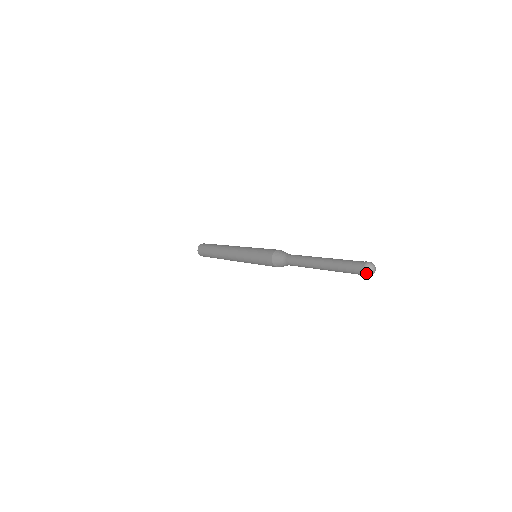
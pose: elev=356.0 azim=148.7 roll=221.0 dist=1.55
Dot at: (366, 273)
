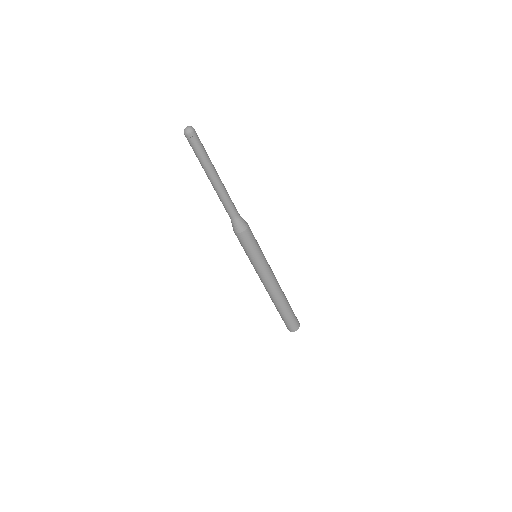
Dot at: (184, 133)
